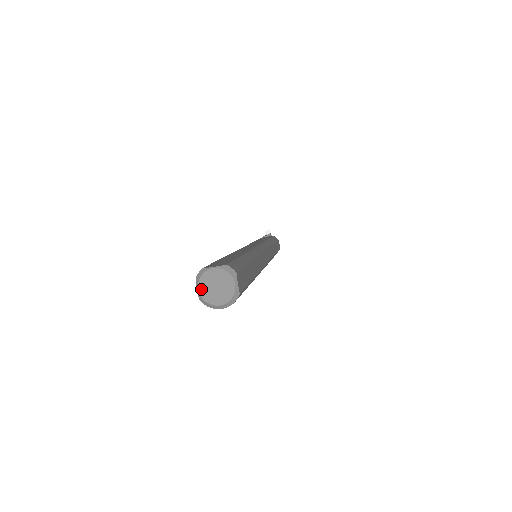
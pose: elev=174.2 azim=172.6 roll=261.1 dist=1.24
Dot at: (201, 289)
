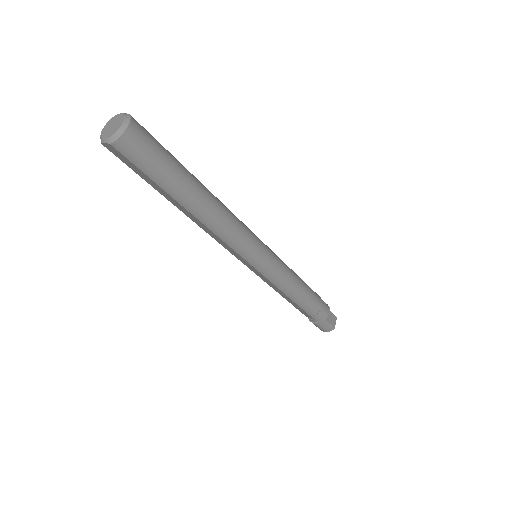
Dot at: (105, 137)
